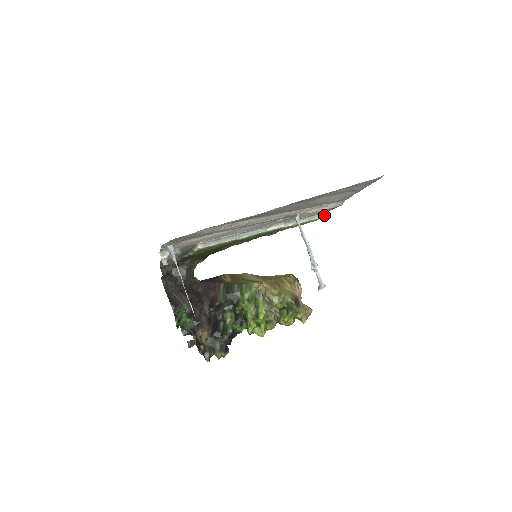
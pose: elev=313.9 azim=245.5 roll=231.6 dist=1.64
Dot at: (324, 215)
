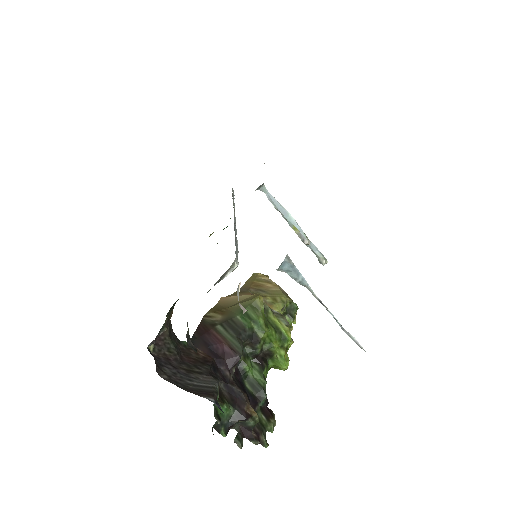
Dot at: (233, 190)
